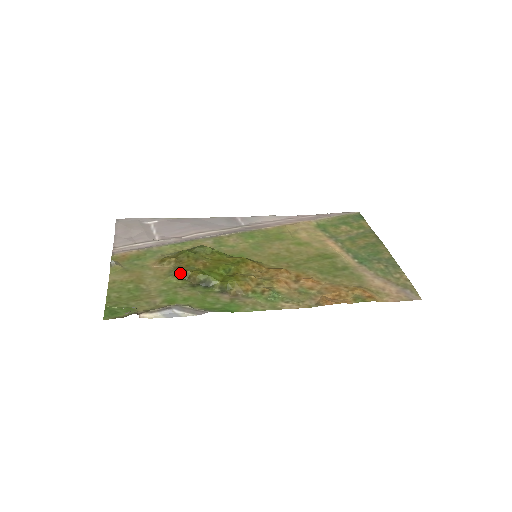
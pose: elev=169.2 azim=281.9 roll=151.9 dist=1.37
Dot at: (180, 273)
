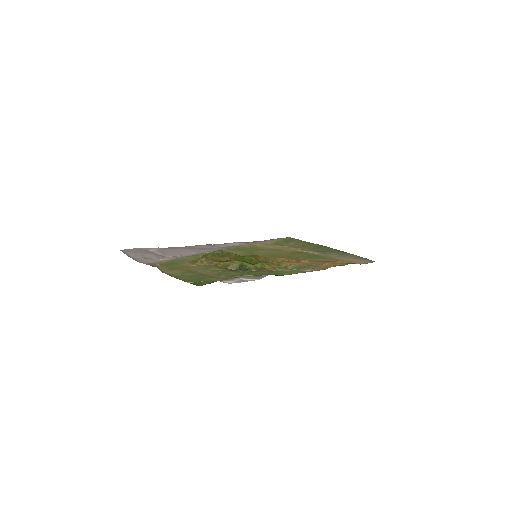
Dot at: (218, 264)
